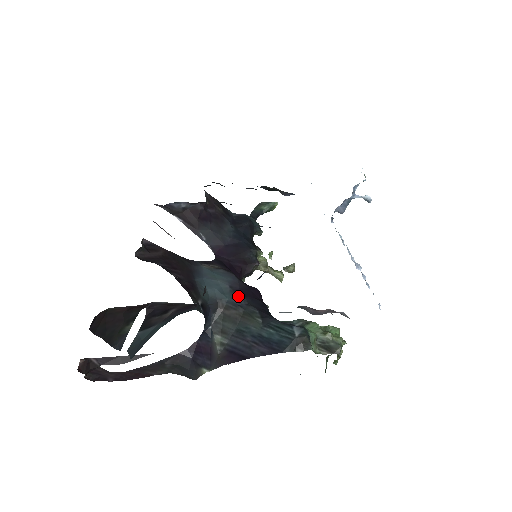
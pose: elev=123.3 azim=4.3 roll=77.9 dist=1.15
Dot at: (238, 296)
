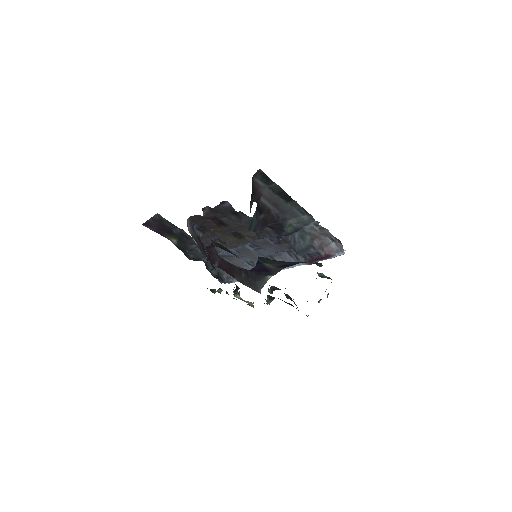
Dot at: occluded
